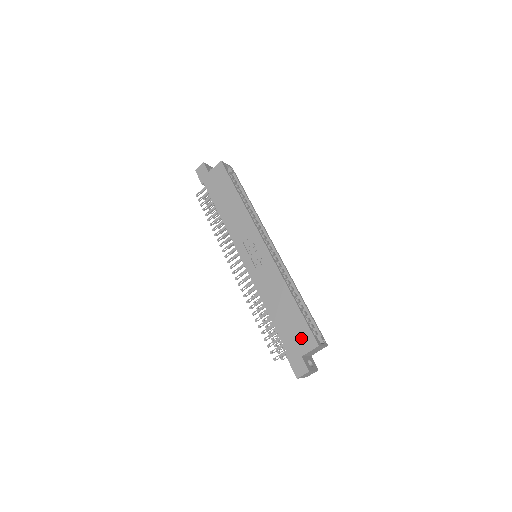
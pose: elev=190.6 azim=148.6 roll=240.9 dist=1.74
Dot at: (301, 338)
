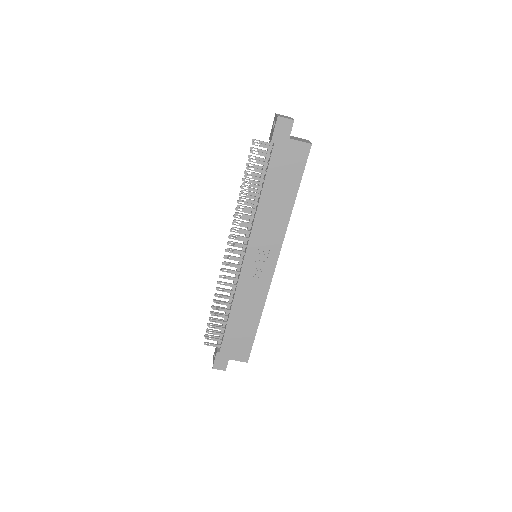
Dot at: (240, 349)
